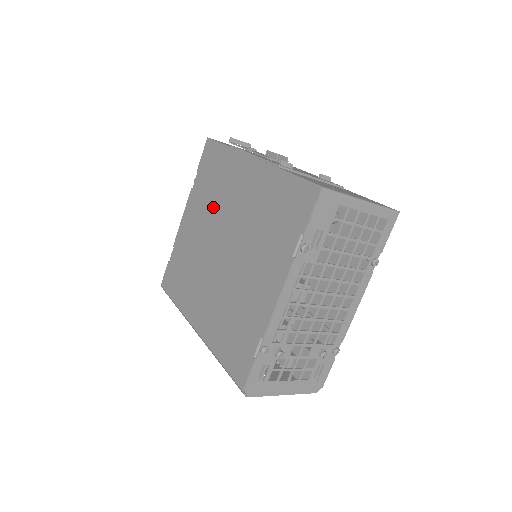
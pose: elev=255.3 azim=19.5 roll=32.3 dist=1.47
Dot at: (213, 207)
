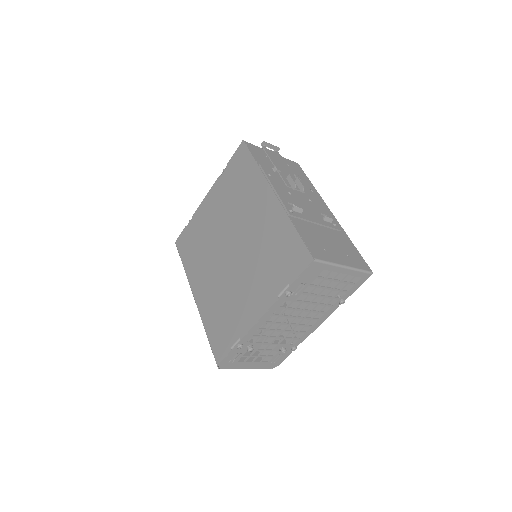
Dot at: (232, 209)
